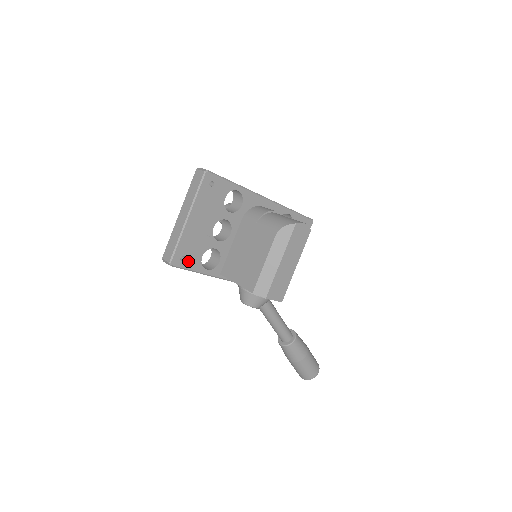
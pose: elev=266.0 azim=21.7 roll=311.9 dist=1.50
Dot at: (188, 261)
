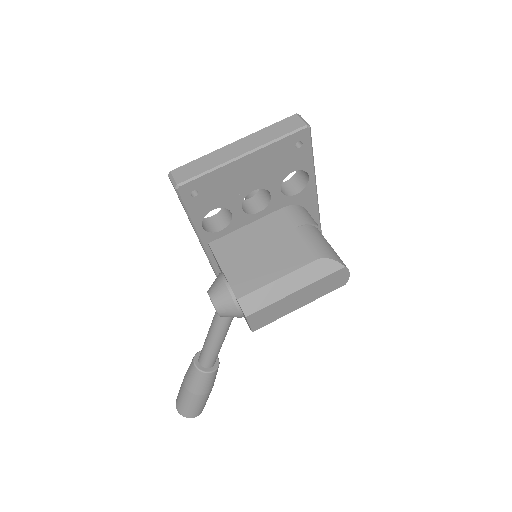
Dot at: (196, 201)
